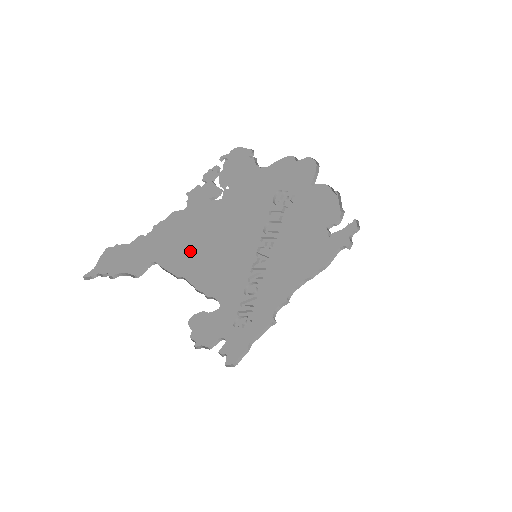
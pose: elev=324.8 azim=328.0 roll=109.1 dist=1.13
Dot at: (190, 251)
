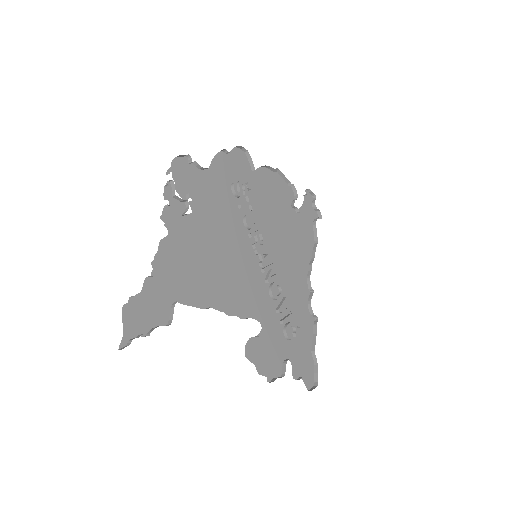
Dot at: (199, 276)
